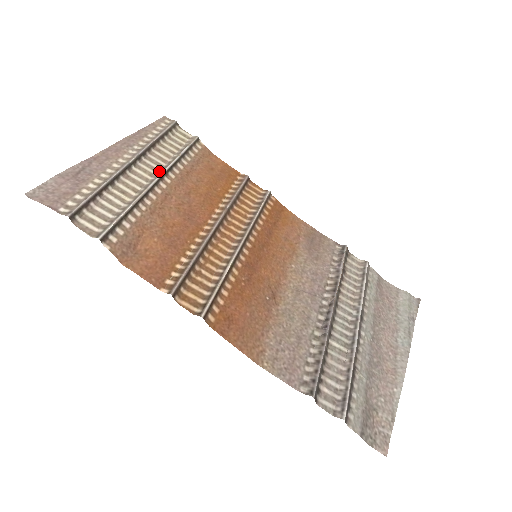
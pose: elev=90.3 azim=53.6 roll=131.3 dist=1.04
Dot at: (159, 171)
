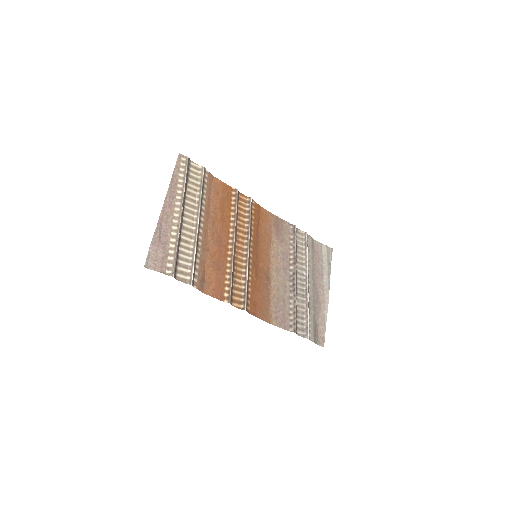
Dot at: (196, 214)
